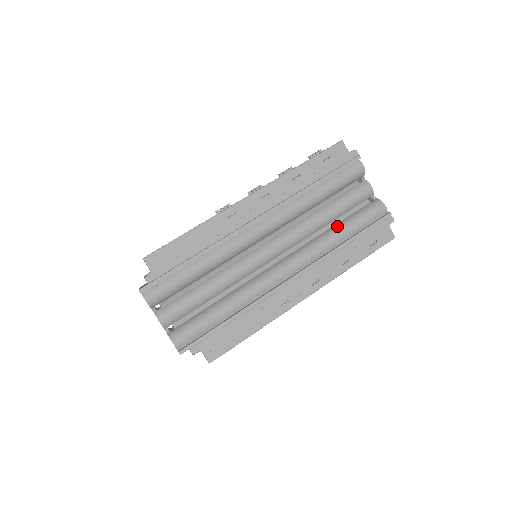
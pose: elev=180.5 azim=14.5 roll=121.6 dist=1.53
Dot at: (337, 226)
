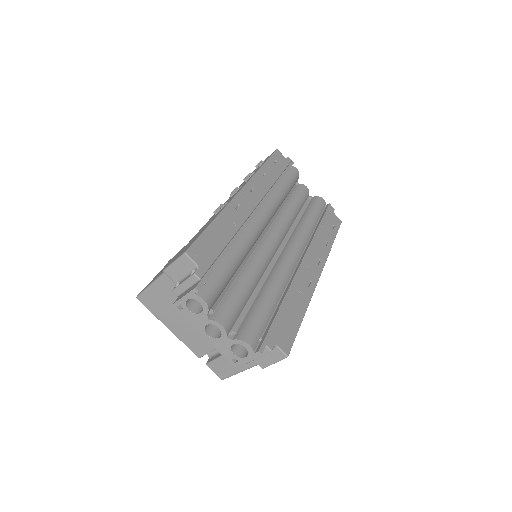
Dot at: (304, 217)
